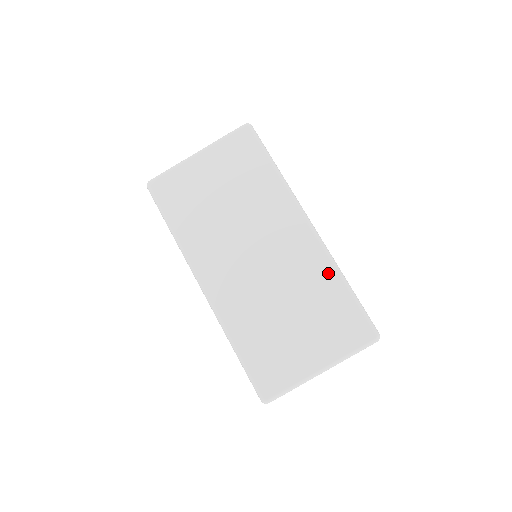
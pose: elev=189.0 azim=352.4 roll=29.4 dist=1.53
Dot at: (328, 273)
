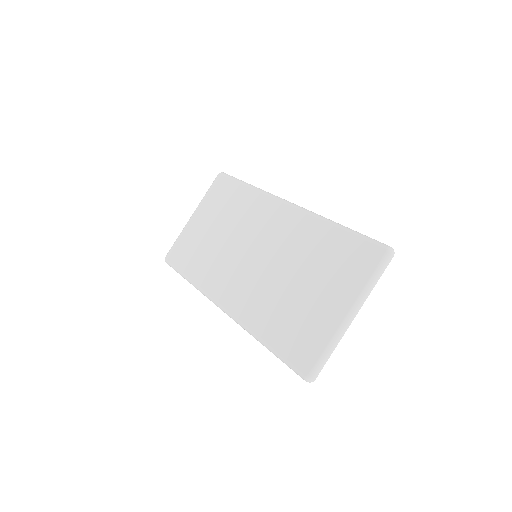
Dot at: (317, 227)
